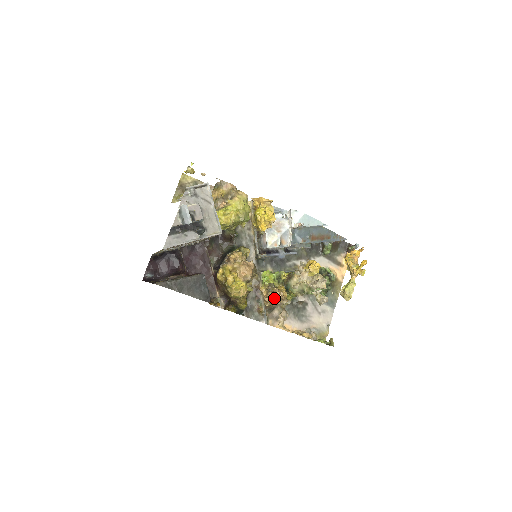
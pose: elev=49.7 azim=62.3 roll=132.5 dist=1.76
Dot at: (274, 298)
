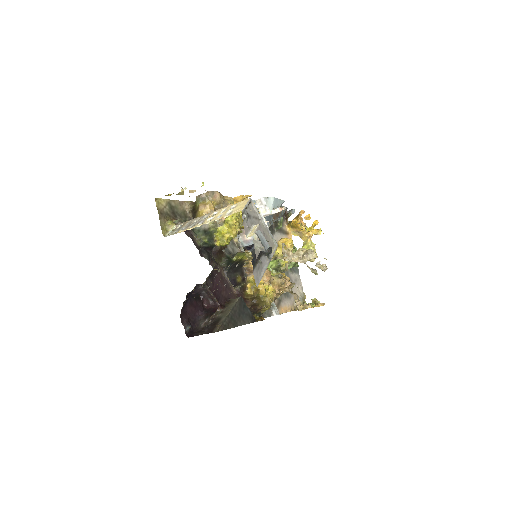
Dot at: (286, 287)
